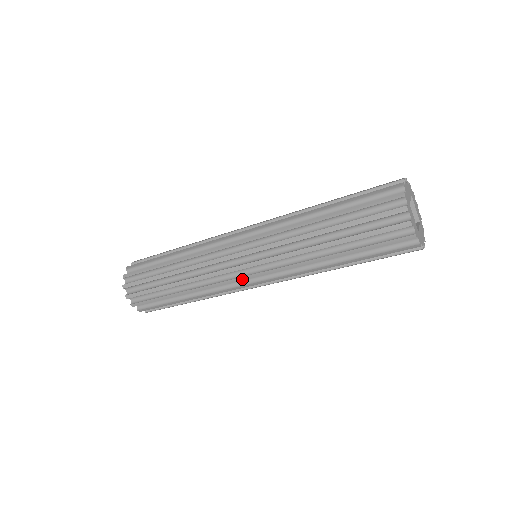
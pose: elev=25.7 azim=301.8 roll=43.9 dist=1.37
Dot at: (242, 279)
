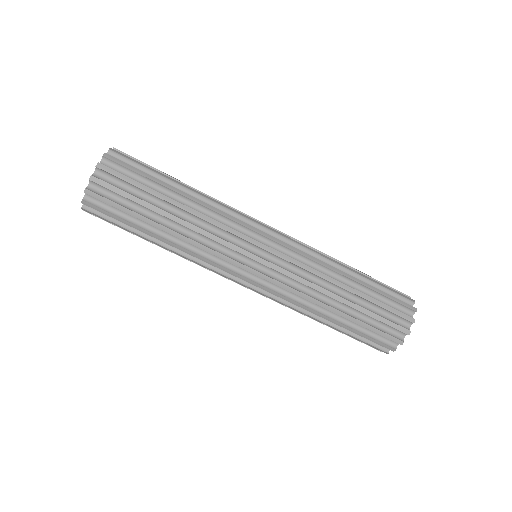
Dot at: (264, 226)
